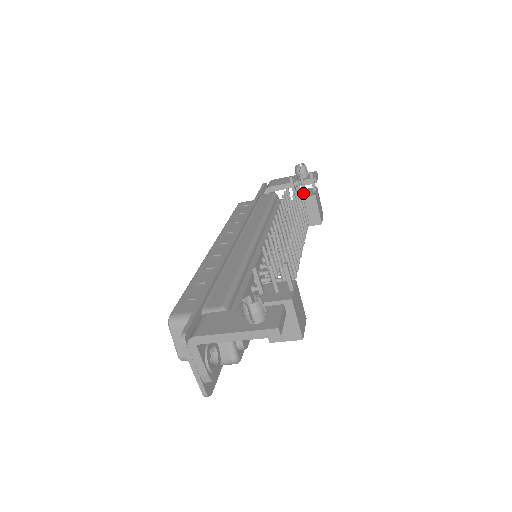
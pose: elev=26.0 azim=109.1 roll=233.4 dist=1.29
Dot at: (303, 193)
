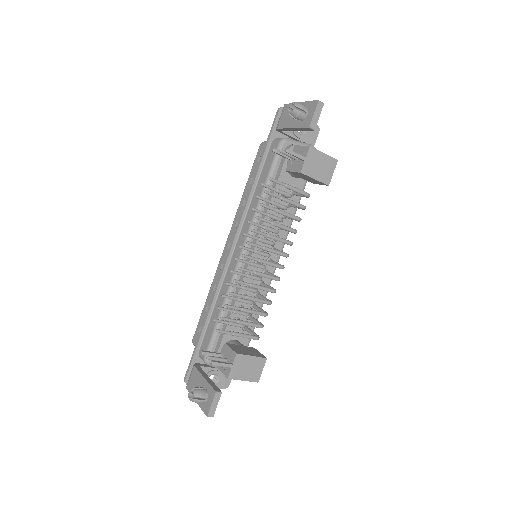
Dot at: (296, 159)
